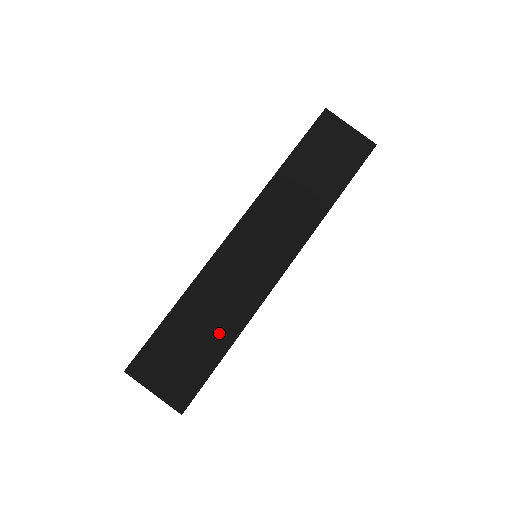
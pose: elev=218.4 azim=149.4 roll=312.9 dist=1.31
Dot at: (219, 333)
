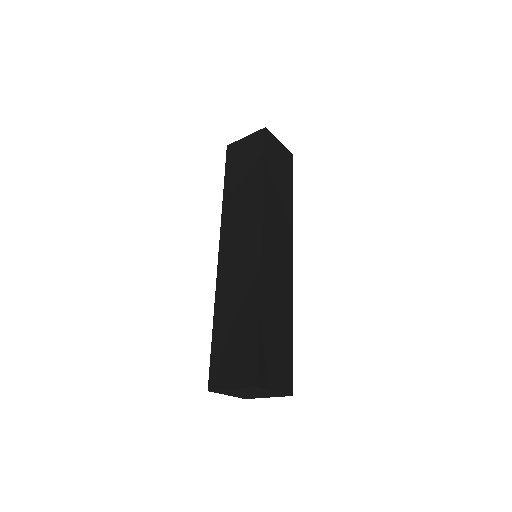
Dot at: (247, 313)
